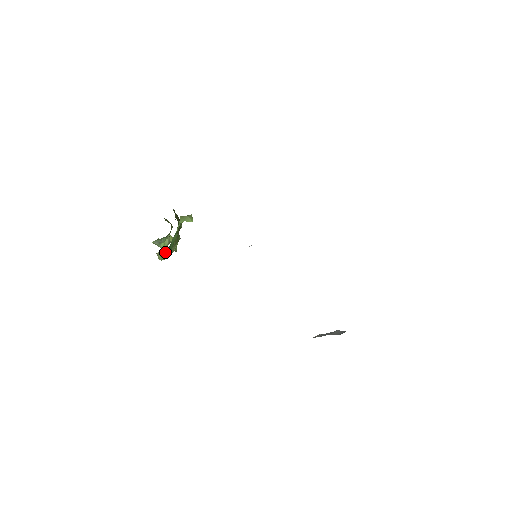
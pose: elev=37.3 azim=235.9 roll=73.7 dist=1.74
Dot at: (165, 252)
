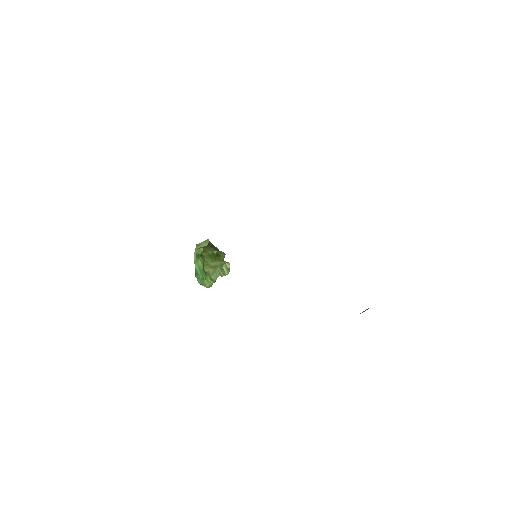
Dot at: (198, 280)
